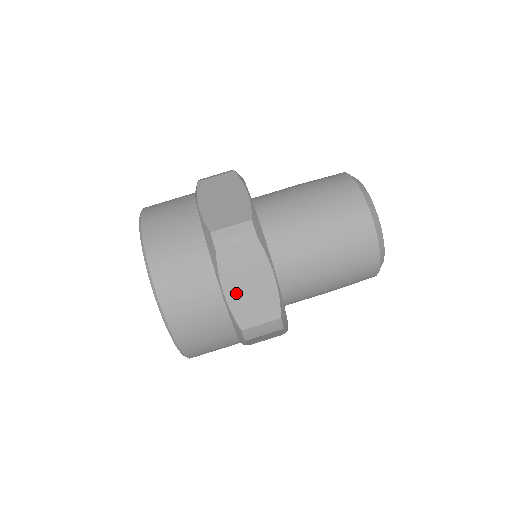
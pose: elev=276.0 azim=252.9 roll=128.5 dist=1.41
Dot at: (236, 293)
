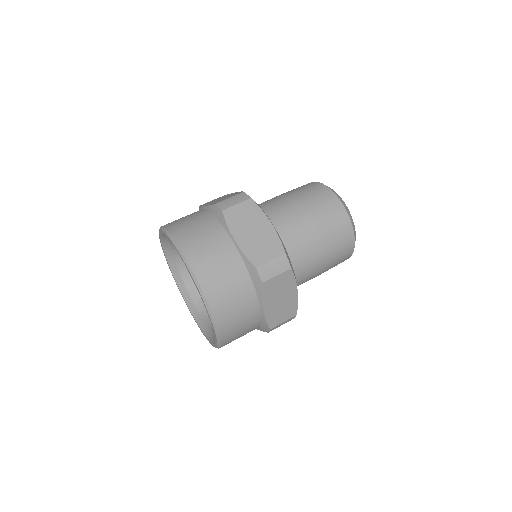
Dot at: (245, 239)
